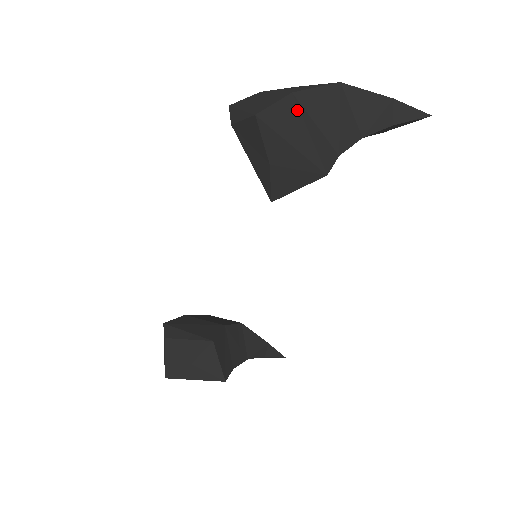
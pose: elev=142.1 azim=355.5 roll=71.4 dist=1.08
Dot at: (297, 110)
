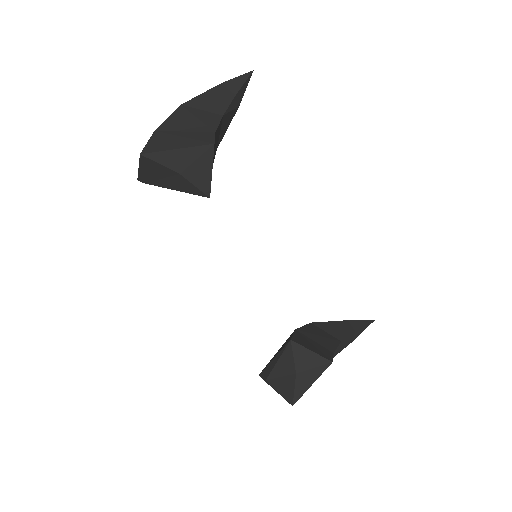
Dot at: (165, 134)
